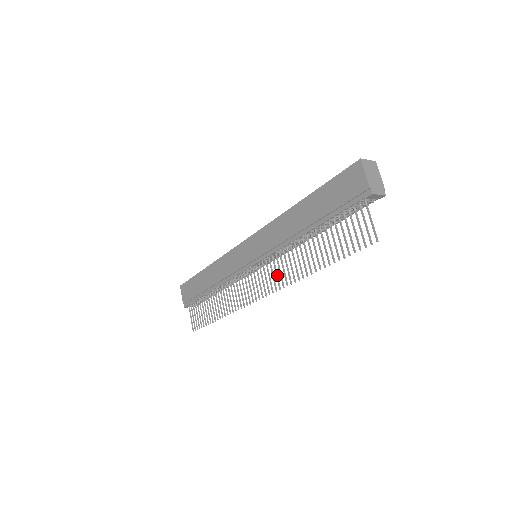
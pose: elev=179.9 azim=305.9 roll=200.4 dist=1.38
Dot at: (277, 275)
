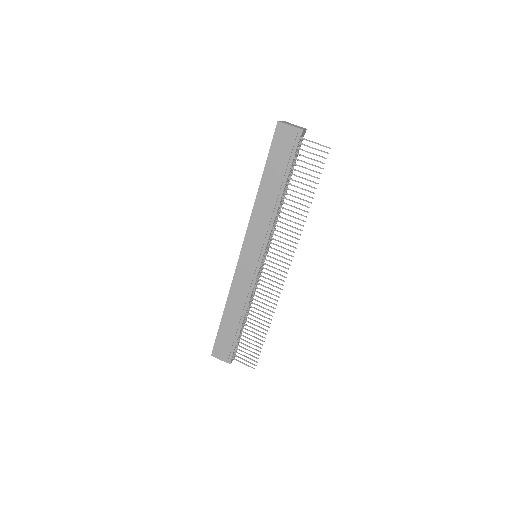
Dot at: (285, 243)
